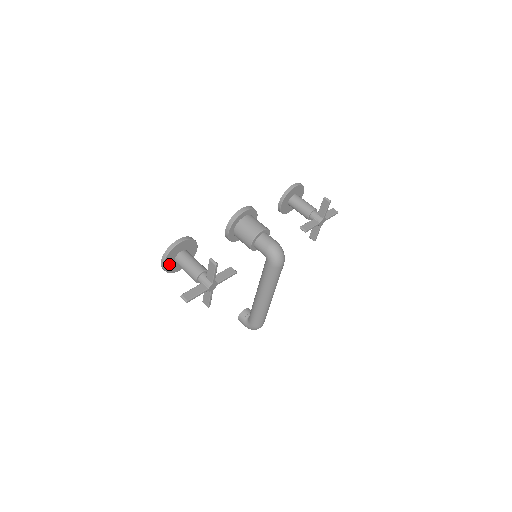
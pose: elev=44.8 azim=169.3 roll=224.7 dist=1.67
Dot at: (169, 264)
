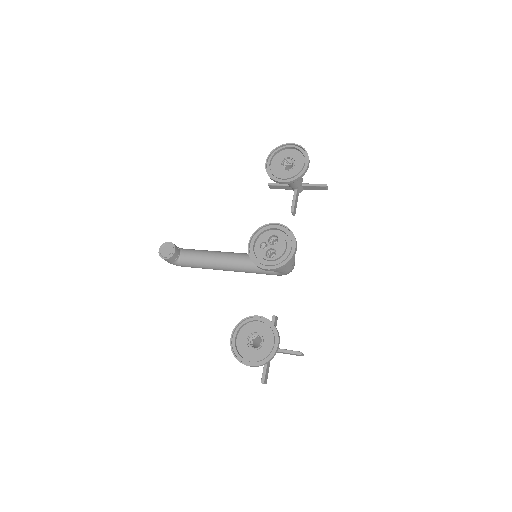
Dot at: (249, 357)
